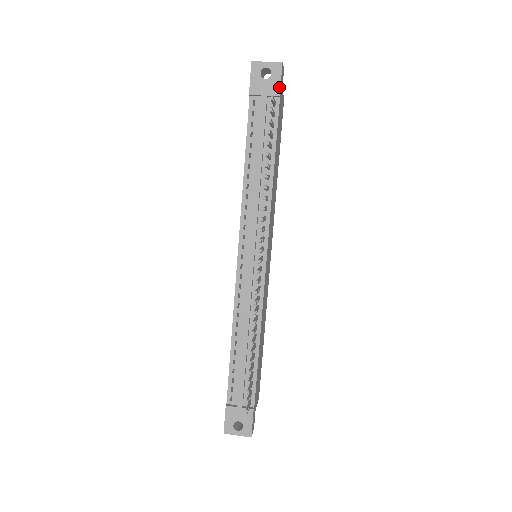
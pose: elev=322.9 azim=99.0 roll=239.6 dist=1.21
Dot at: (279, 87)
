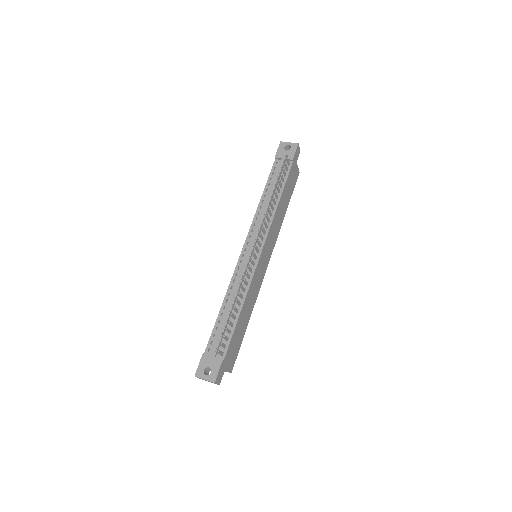
Dot at: (293, 155)
